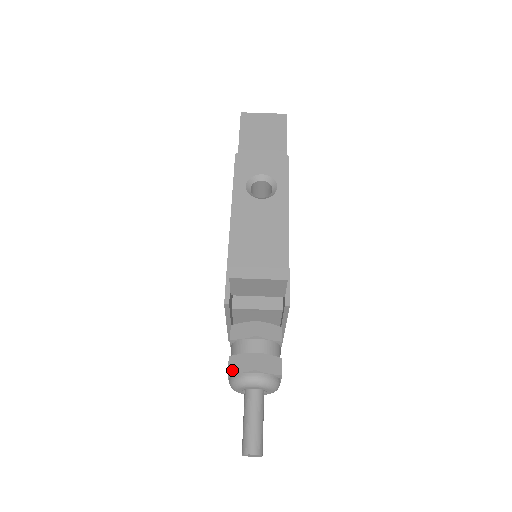
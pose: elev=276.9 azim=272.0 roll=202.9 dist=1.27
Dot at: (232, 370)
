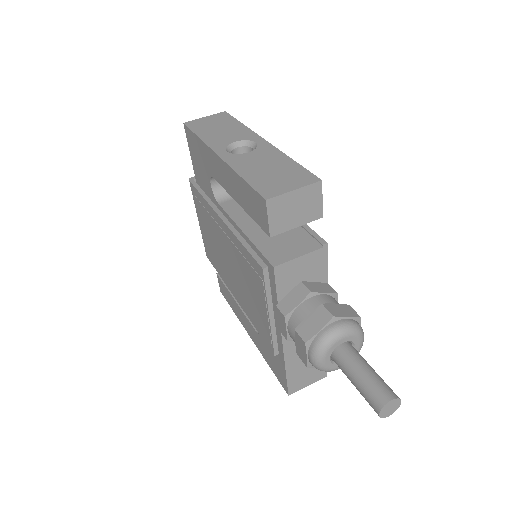
Dot at: (308, 336)
